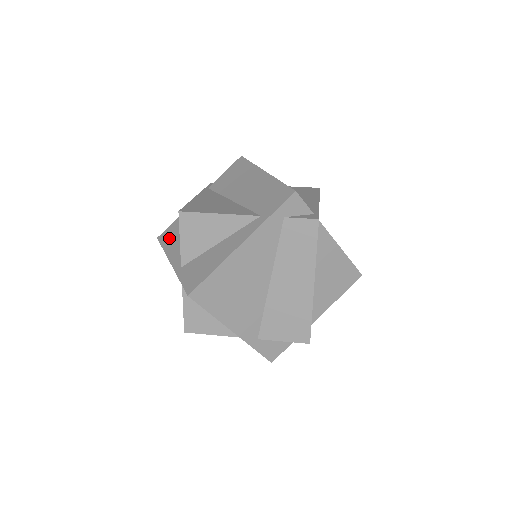
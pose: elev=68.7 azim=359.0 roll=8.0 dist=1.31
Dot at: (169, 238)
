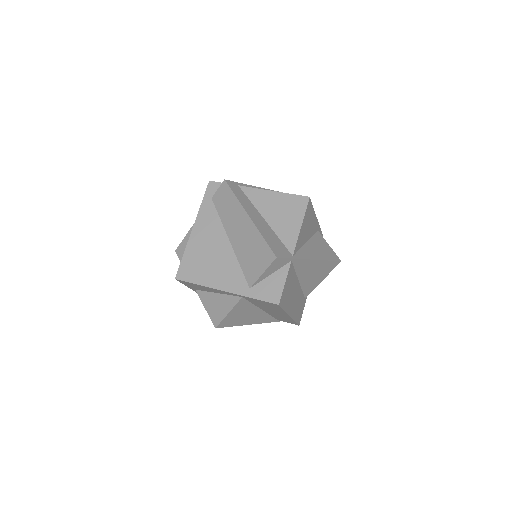
Dot at: occluded
